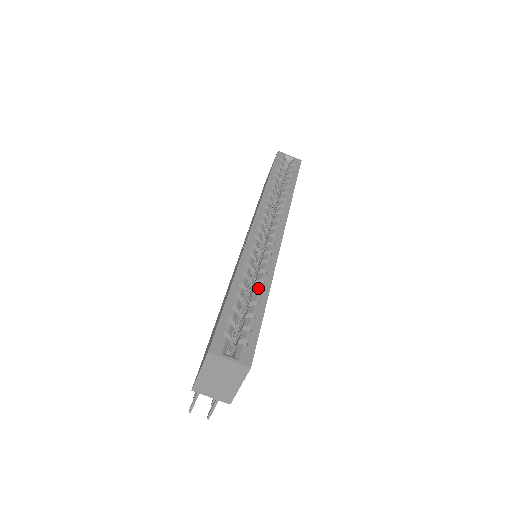
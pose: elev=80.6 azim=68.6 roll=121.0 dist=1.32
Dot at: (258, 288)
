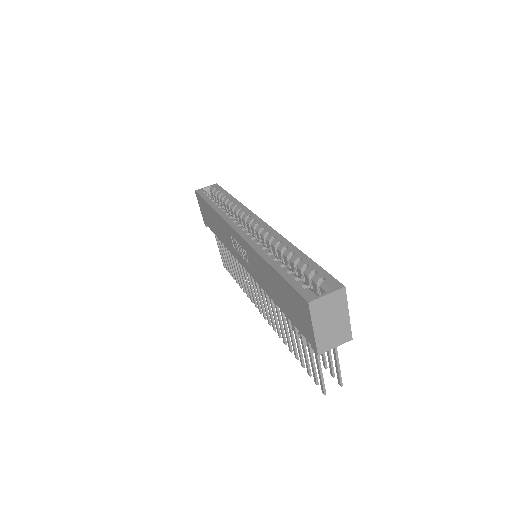
Dot at: (288, 253)
